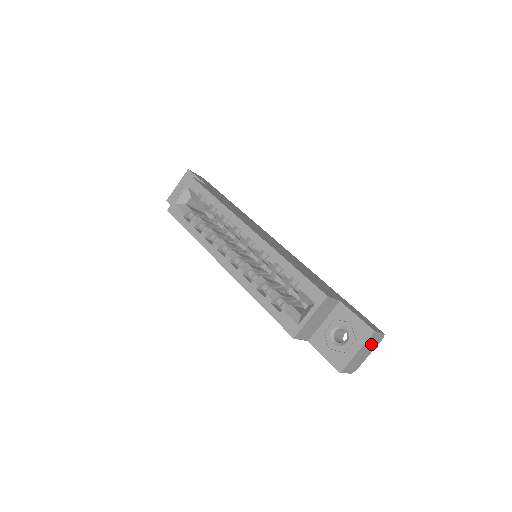
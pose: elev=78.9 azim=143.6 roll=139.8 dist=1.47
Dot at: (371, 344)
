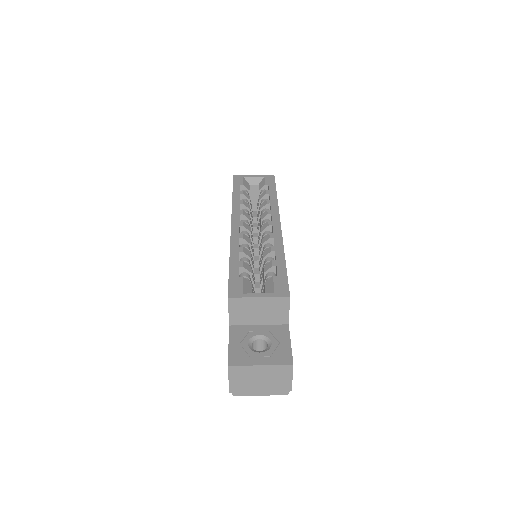
Dot at: (275, 380)
